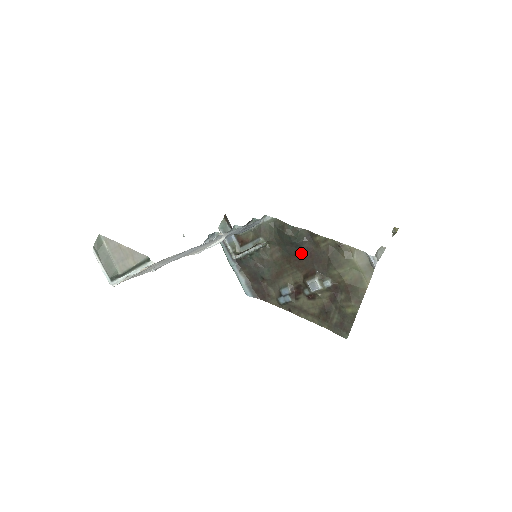
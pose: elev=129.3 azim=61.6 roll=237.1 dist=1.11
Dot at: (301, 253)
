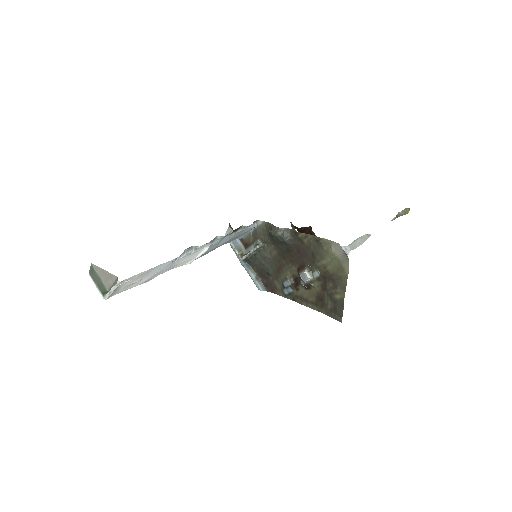
Dot at: (291, 249)
